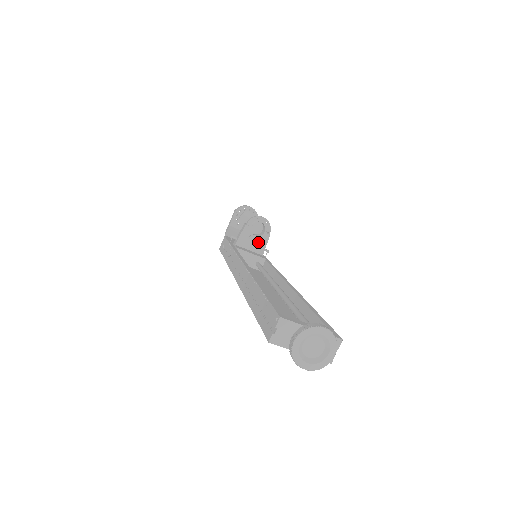
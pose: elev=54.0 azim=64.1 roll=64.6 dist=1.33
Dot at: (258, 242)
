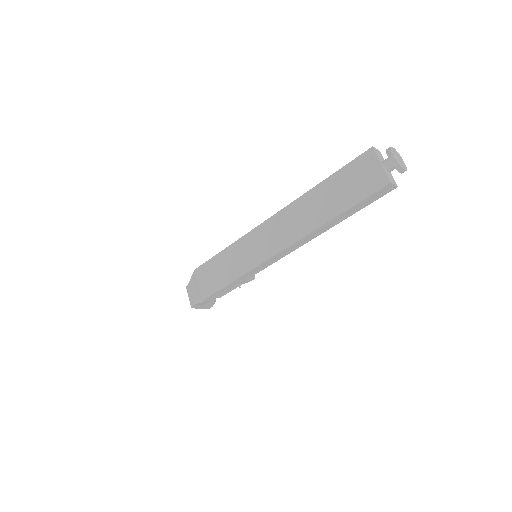
Dot at: occluded
